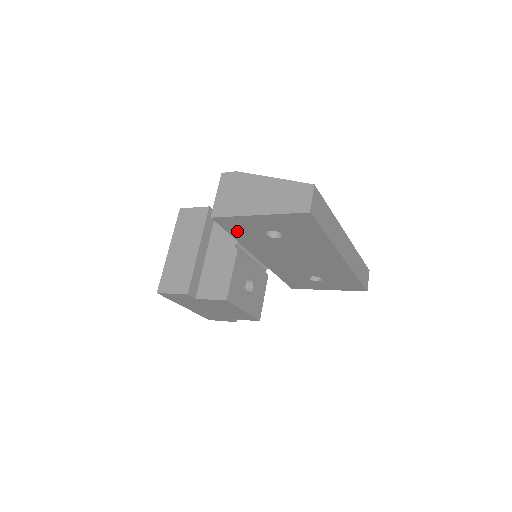
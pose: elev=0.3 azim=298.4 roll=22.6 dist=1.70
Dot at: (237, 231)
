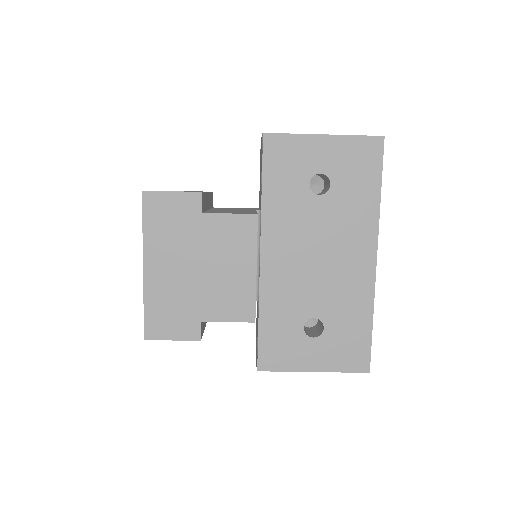
Dot at: (276, 171)
